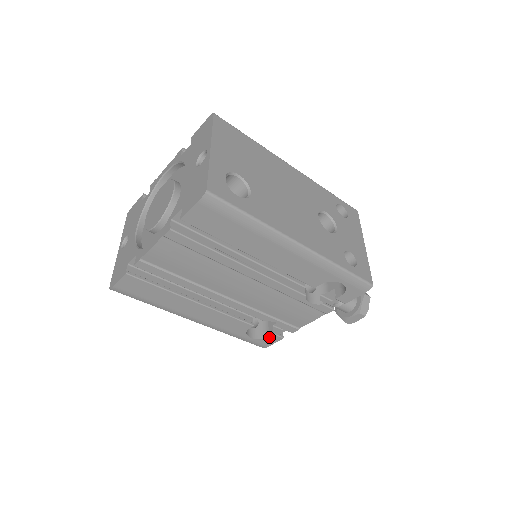
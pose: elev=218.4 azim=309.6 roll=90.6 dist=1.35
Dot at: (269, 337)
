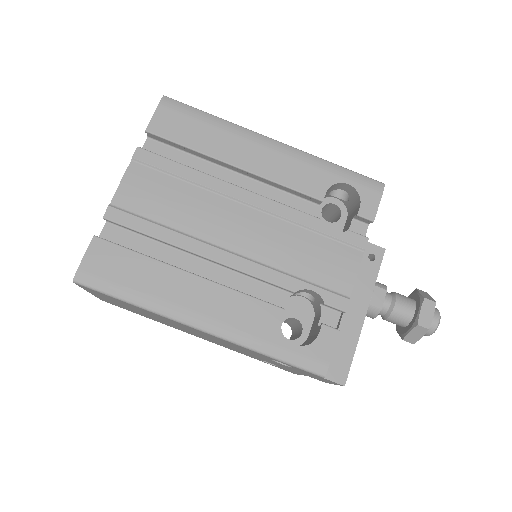
Dot at: (319, 335)
